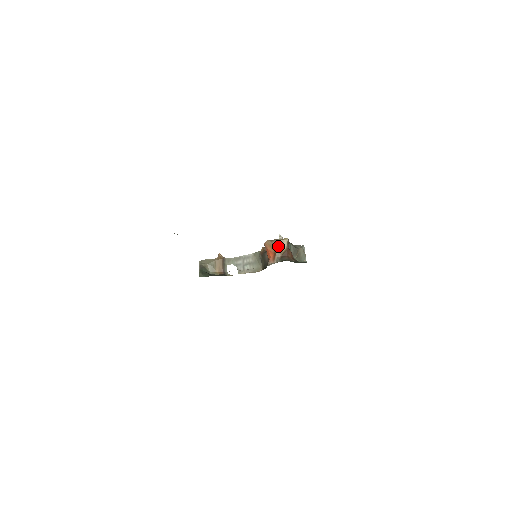
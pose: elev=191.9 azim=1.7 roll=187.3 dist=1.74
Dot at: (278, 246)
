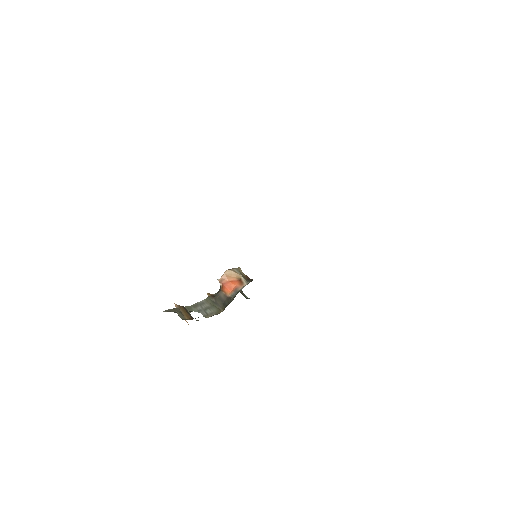
Dot at: (239, 272)
